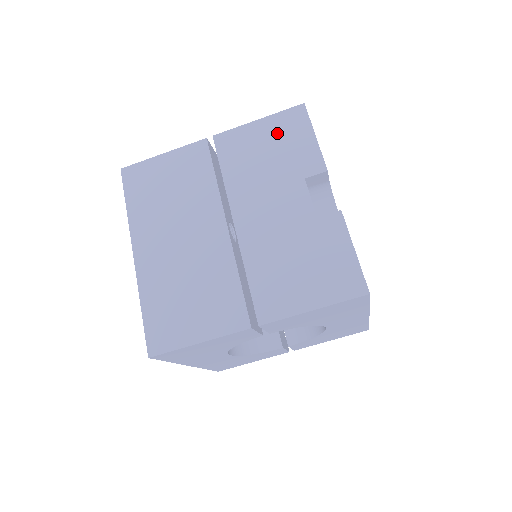
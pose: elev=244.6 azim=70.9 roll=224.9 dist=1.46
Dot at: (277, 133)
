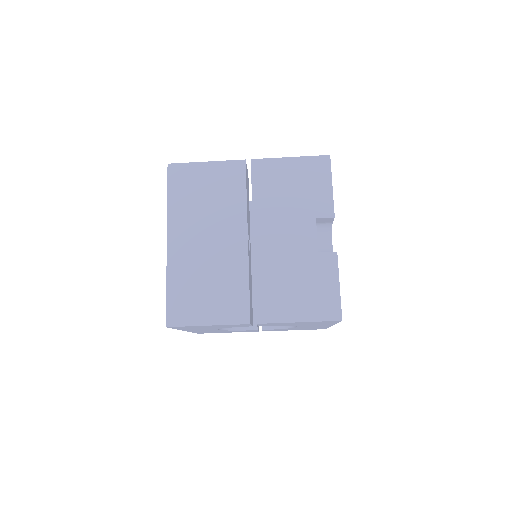
Dot at: (303, 174)
